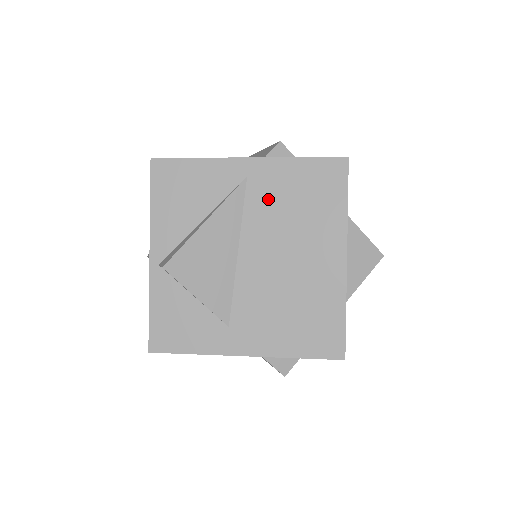
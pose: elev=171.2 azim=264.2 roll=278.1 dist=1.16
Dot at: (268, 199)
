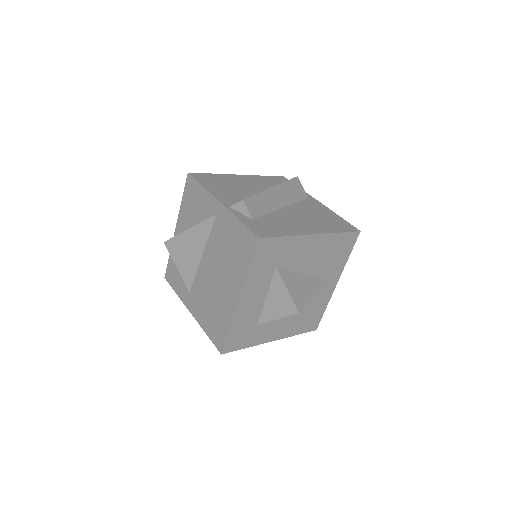
Dot at: (220, 235)
